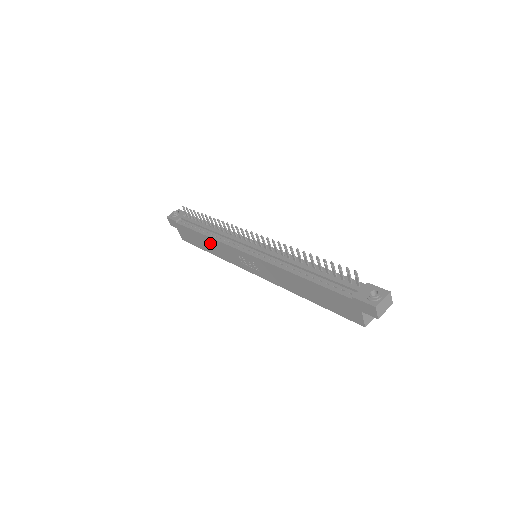
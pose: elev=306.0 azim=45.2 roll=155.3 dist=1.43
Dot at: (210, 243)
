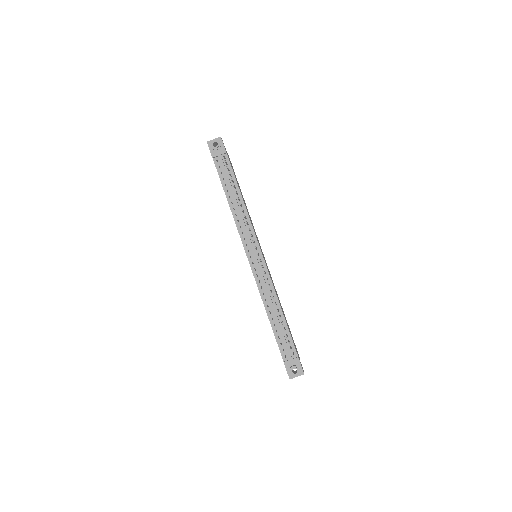
Dot at: occluded
